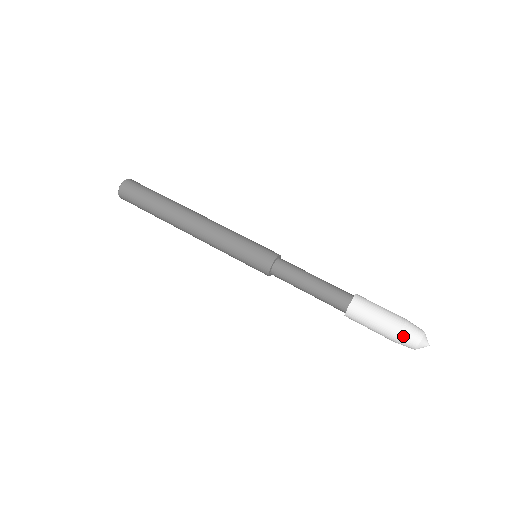
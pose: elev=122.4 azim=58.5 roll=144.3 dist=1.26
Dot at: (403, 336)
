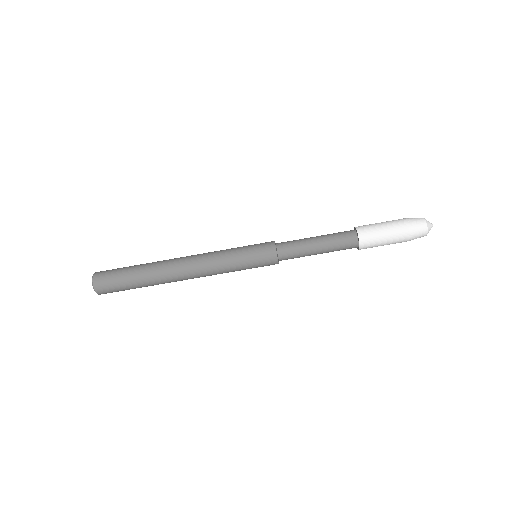
Dot at: (413, 231)
